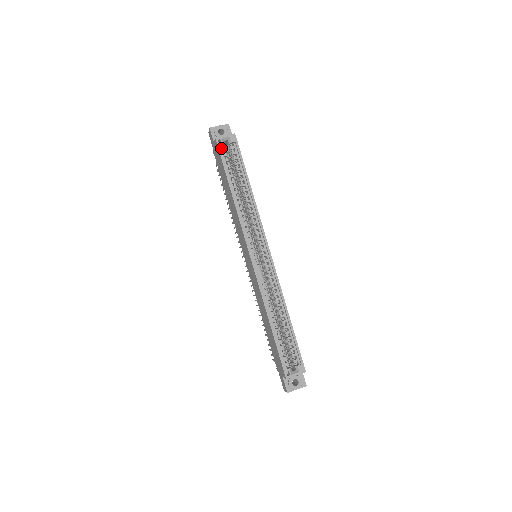
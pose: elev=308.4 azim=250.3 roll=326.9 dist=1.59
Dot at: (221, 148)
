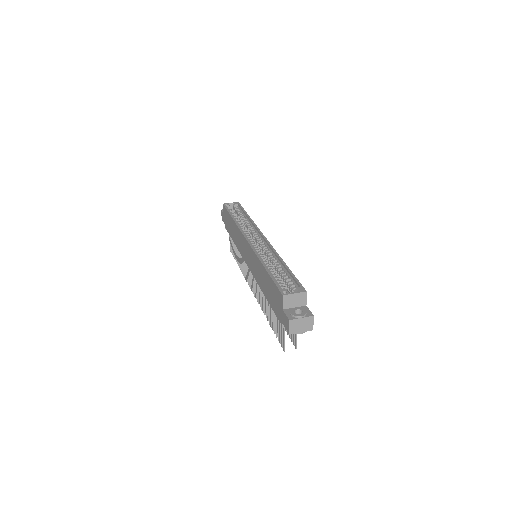
Dot at: occluded
